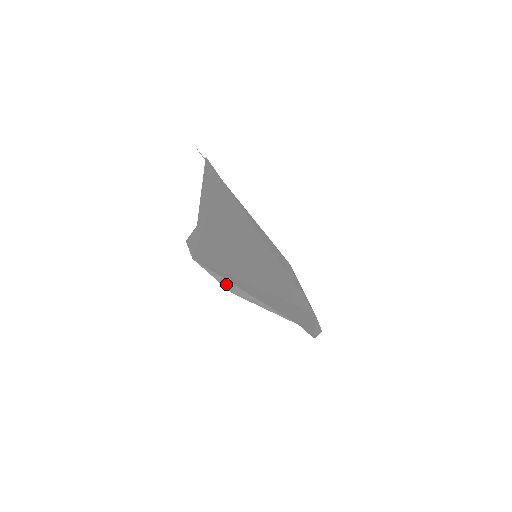
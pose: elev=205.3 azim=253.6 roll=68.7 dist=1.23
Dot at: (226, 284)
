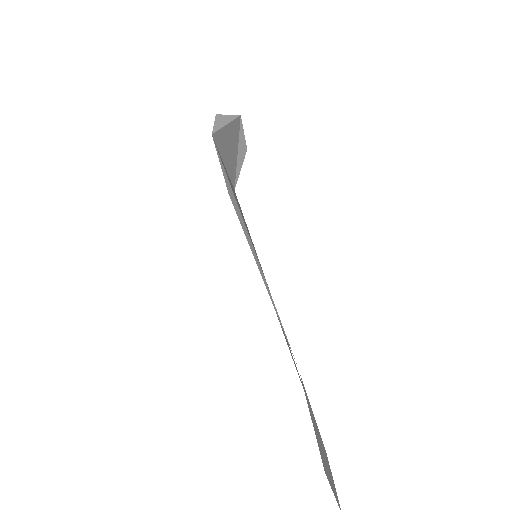
Dot at: (227, 184)
